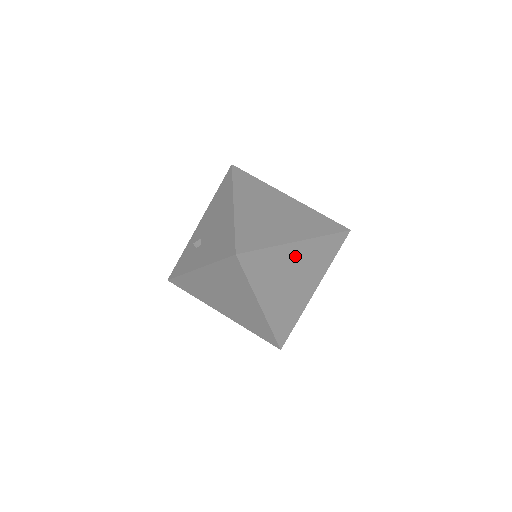
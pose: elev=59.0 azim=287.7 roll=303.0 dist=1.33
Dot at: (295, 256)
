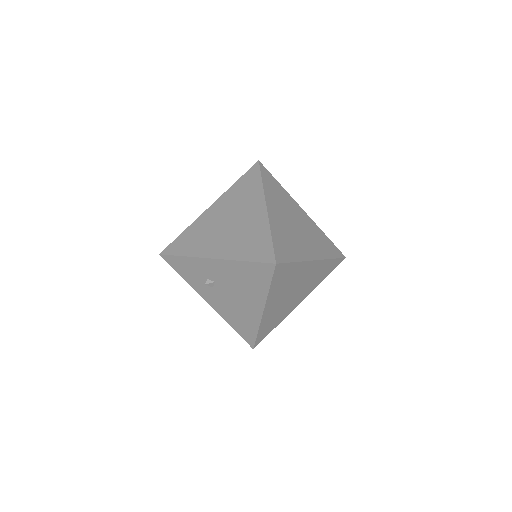
Dot at: occluded
